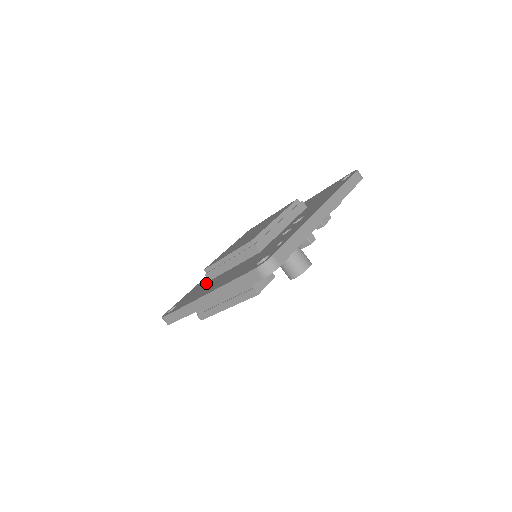
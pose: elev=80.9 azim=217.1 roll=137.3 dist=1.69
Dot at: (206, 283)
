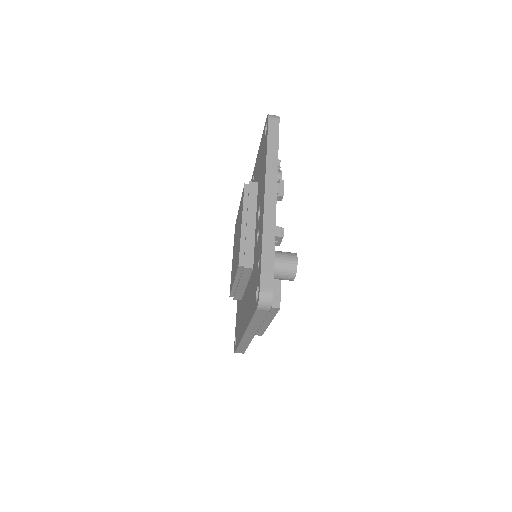
Dot at: (240, 304)
